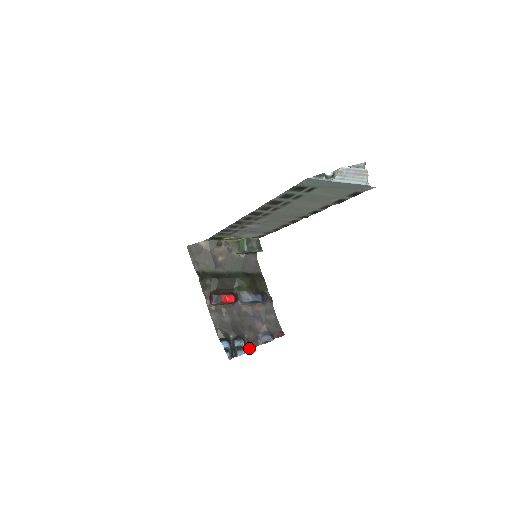
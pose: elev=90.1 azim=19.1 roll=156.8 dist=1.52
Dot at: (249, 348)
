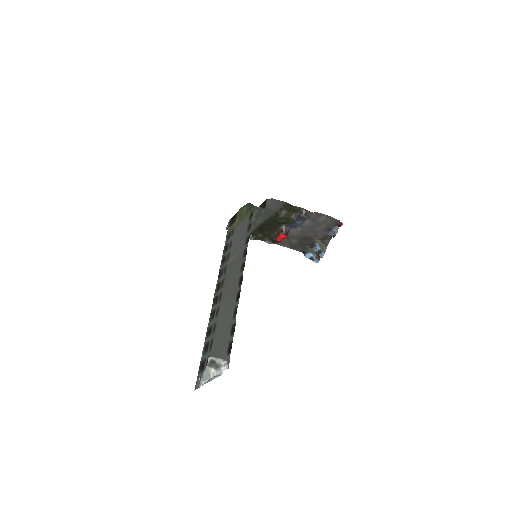
Dot at: (326, 245)
